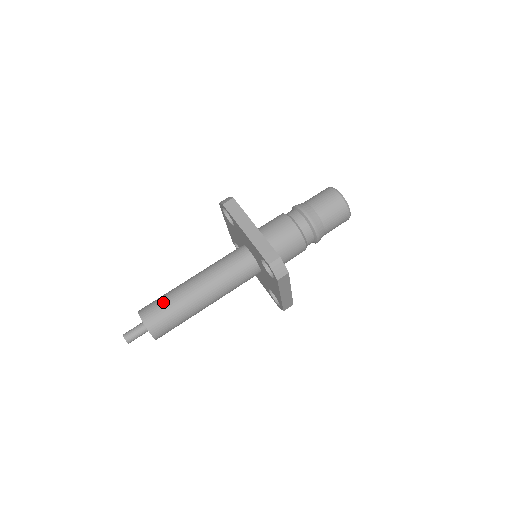
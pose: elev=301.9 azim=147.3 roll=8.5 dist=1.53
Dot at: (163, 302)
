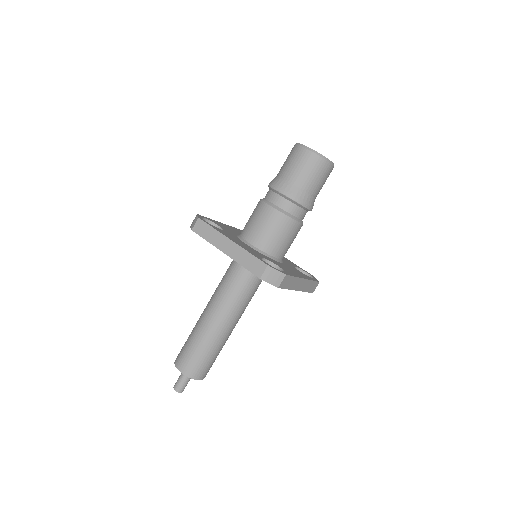
Dot at: (190, 346)
